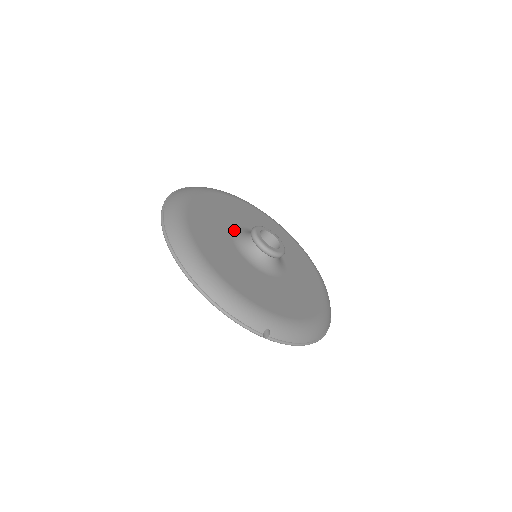
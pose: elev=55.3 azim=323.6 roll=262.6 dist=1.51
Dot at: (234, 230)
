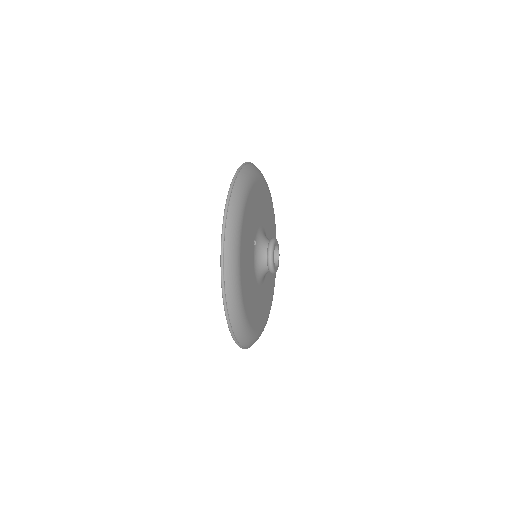
Dot at: (256, 276)
